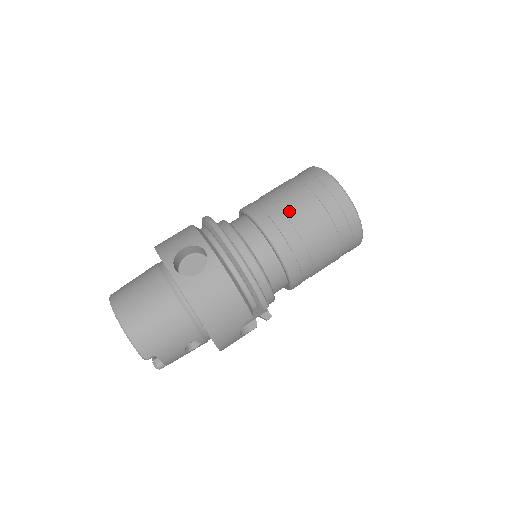
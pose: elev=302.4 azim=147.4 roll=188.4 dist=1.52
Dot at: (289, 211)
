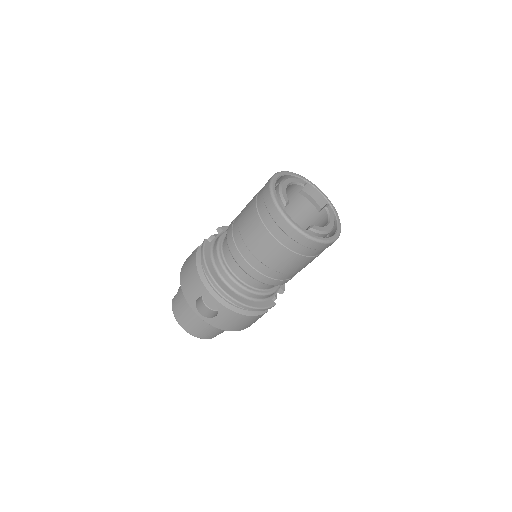
Dot at: (262, 258)
